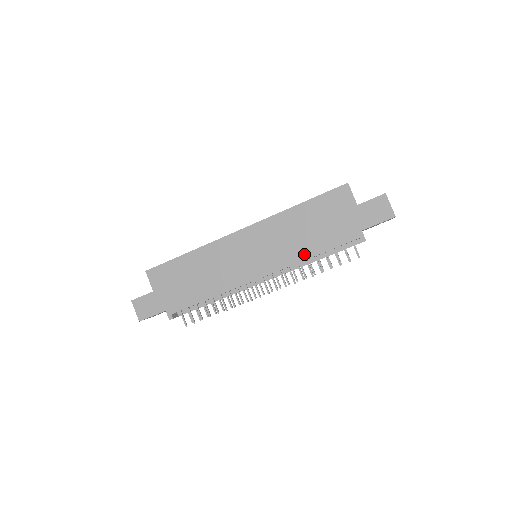
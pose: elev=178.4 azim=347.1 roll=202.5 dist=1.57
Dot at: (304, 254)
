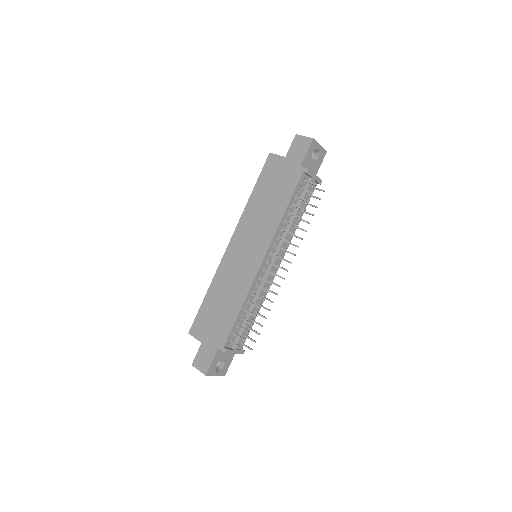
Dot at: (278, 217)
